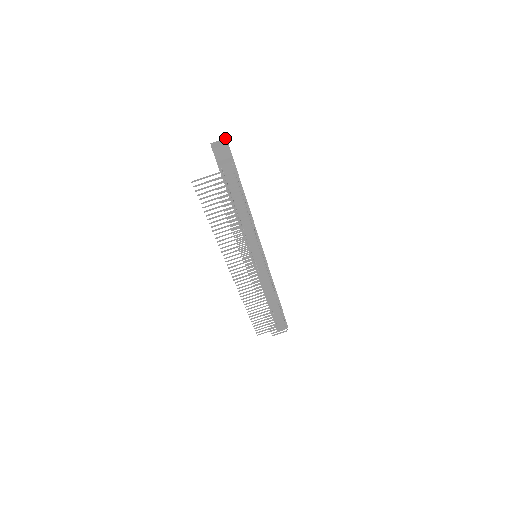
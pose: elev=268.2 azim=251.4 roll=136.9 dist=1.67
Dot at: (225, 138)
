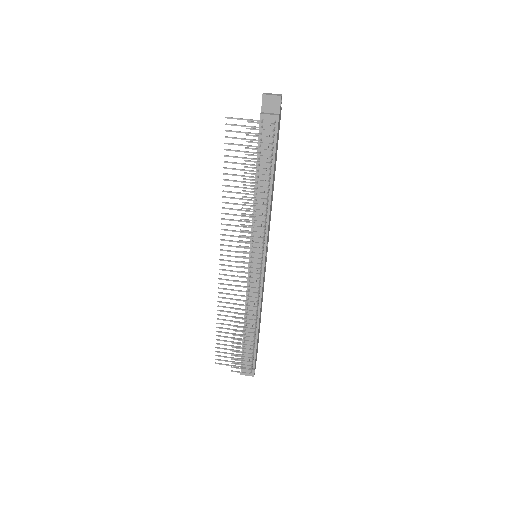
Dot at: (281, 94)
